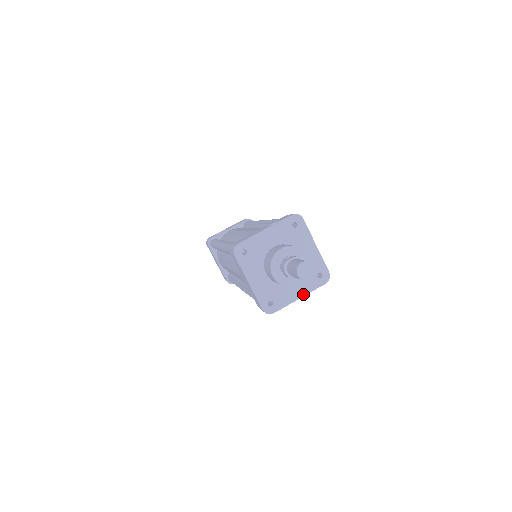
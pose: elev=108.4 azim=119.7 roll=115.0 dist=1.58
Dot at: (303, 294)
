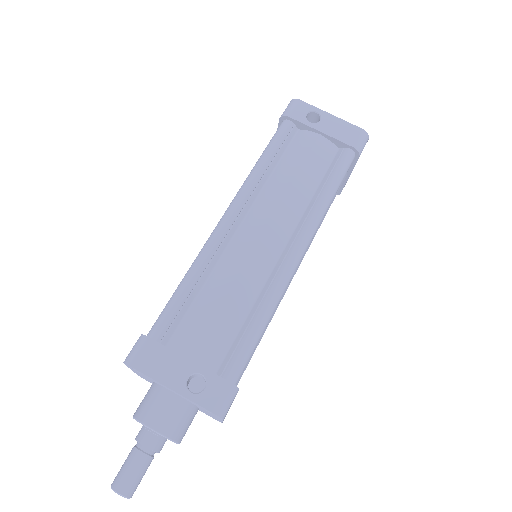
Dot at: occluded
